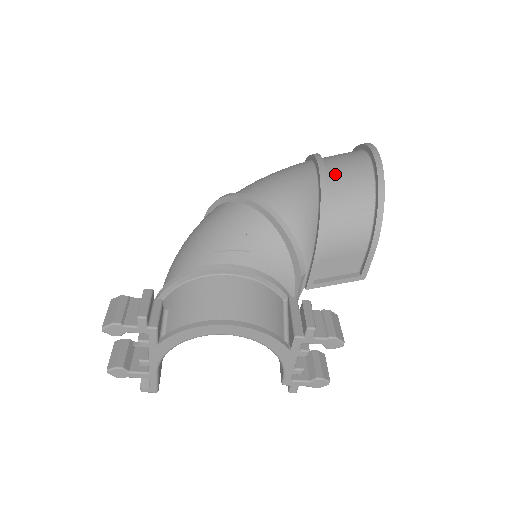
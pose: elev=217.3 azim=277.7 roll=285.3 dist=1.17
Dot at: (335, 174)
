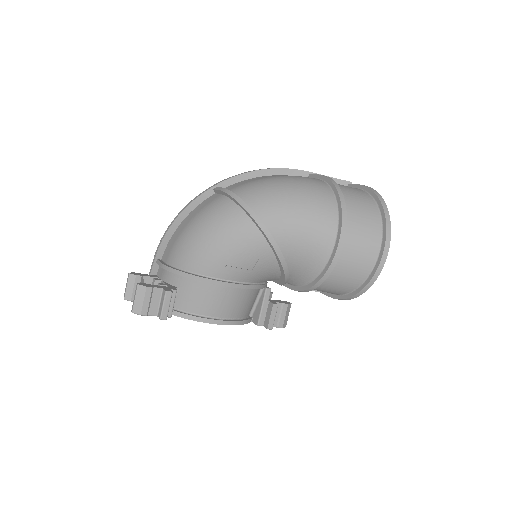
Dot at: (345, 259)
